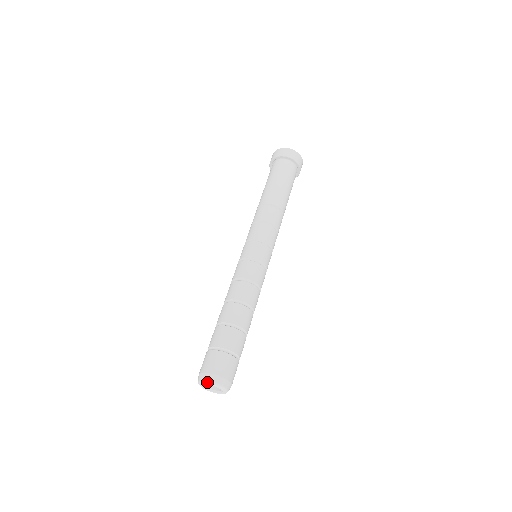
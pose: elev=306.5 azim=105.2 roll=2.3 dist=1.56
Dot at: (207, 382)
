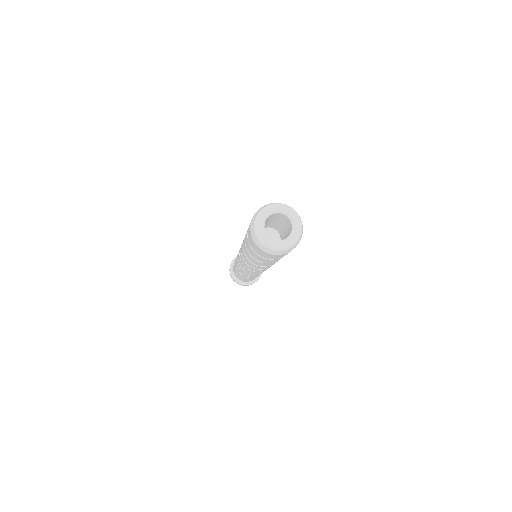
Dot at: (271, 205)
